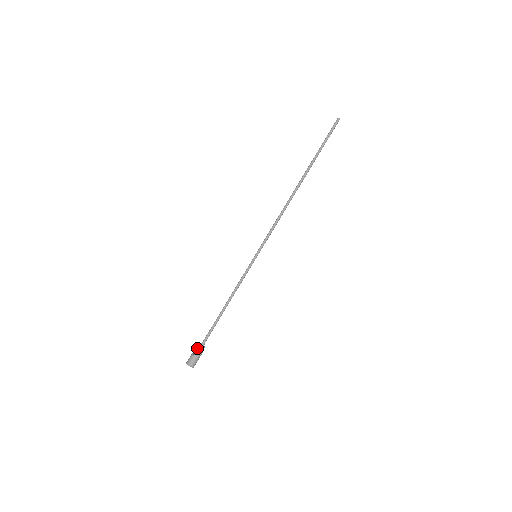
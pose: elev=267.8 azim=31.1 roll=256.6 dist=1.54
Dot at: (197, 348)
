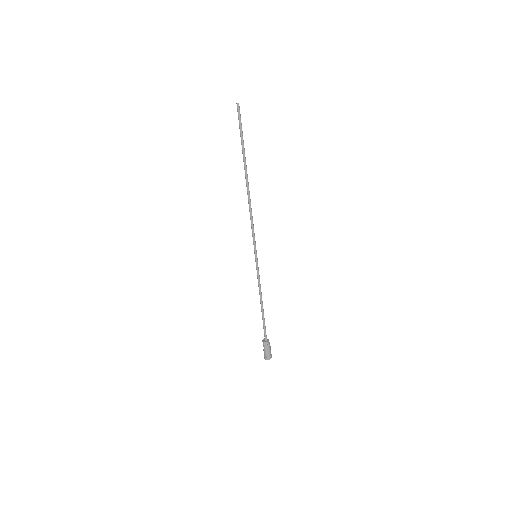
Dot at: (263, 344)
